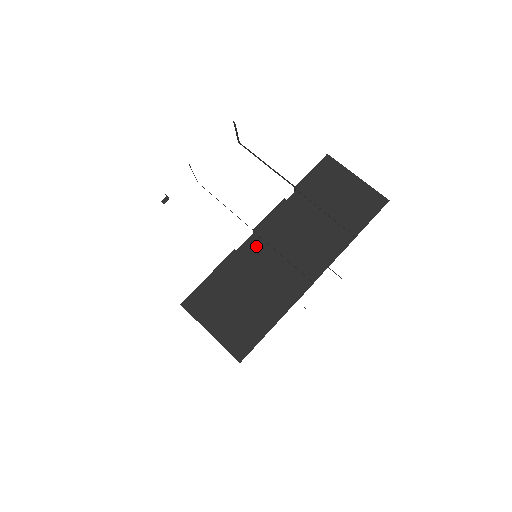
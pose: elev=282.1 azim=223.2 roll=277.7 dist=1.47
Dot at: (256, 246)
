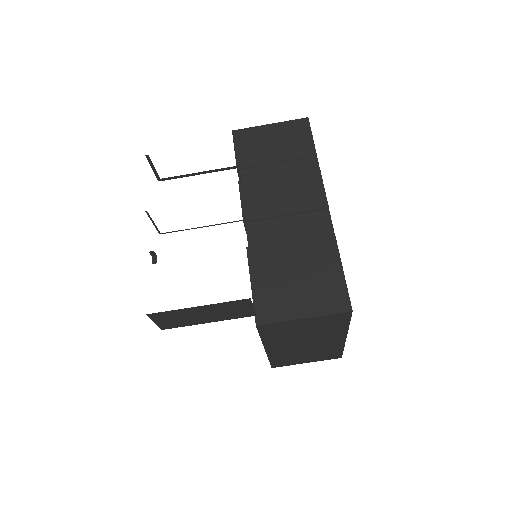
Dot at: (259, 229)
